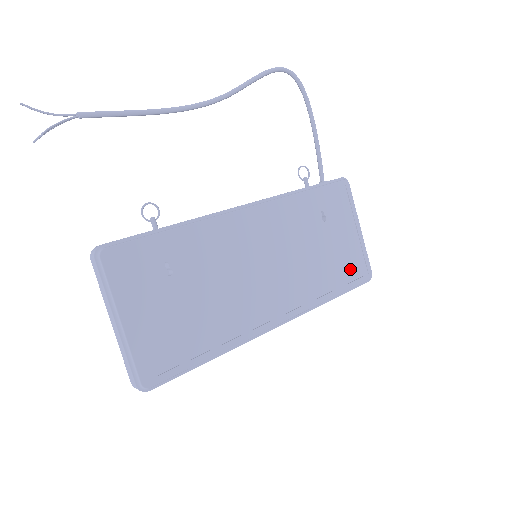
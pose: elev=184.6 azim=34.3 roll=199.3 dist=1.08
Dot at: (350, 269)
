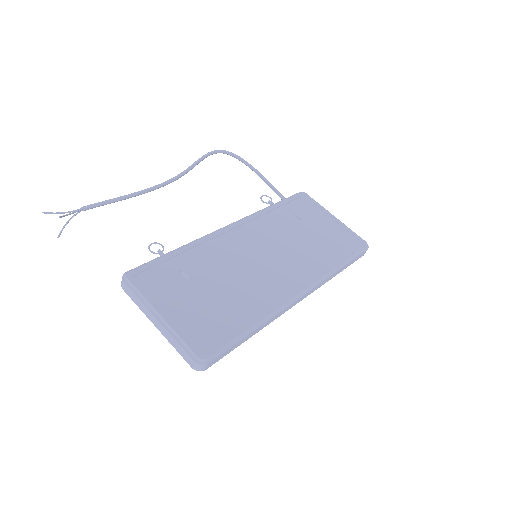
Dot at: (343, 244)
